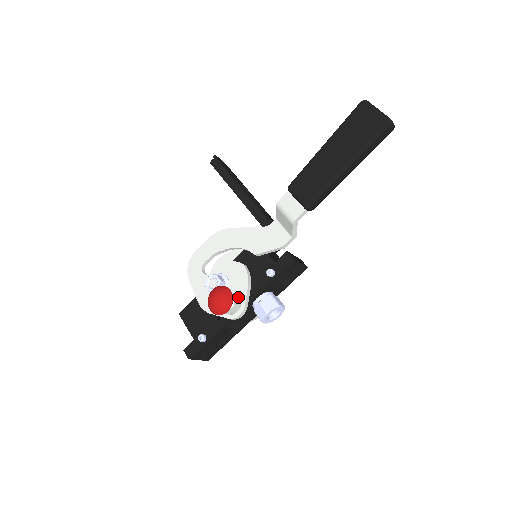
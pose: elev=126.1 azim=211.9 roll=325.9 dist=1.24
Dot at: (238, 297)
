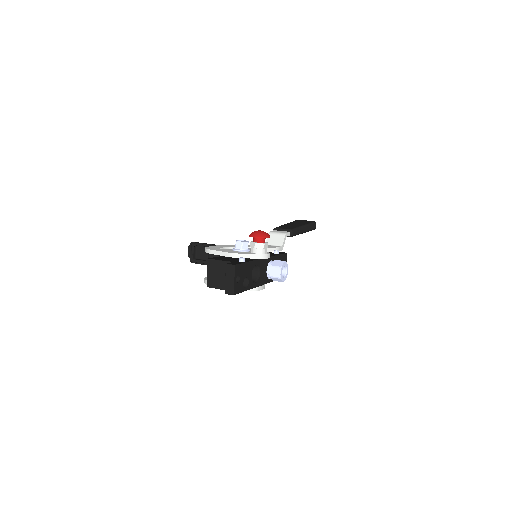
Dot at: occluded
